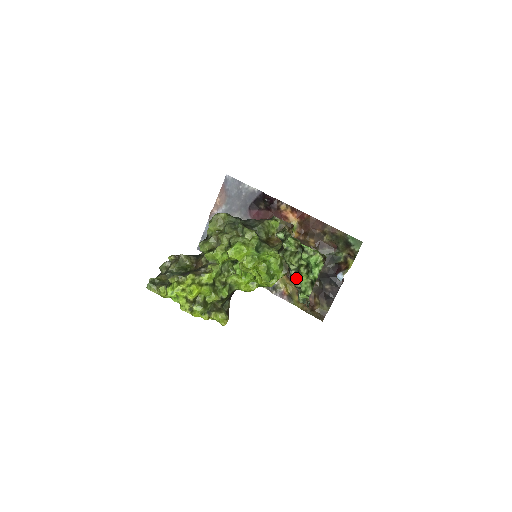
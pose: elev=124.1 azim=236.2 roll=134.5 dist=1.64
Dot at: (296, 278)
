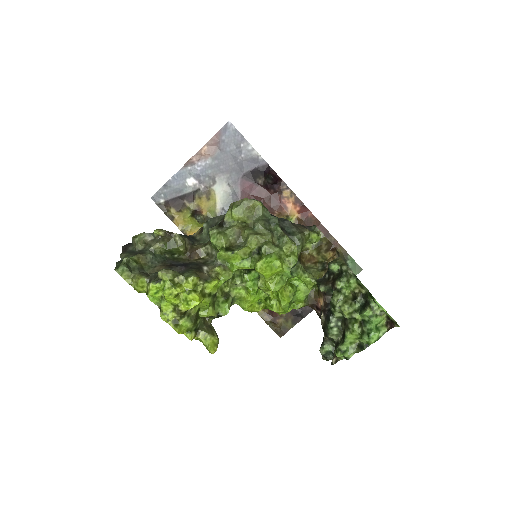
Dot at: (335, 328)
